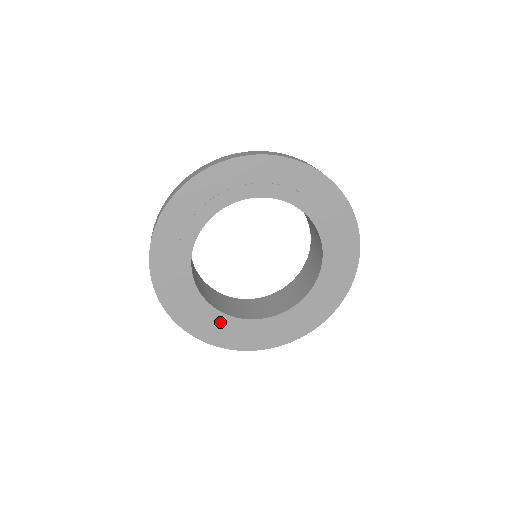
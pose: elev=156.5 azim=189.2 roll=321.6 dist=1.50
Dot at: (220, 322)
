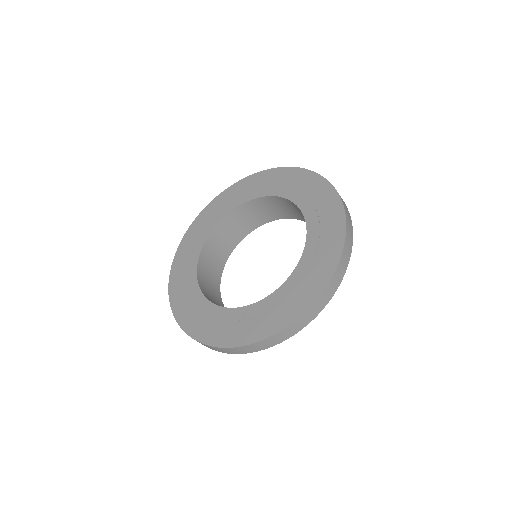
Dot at: (205, 311)
